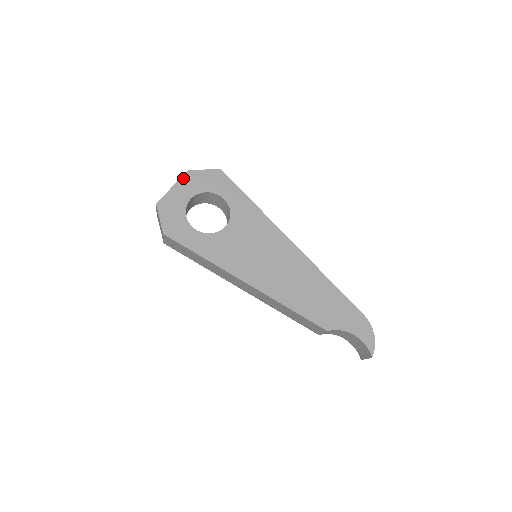
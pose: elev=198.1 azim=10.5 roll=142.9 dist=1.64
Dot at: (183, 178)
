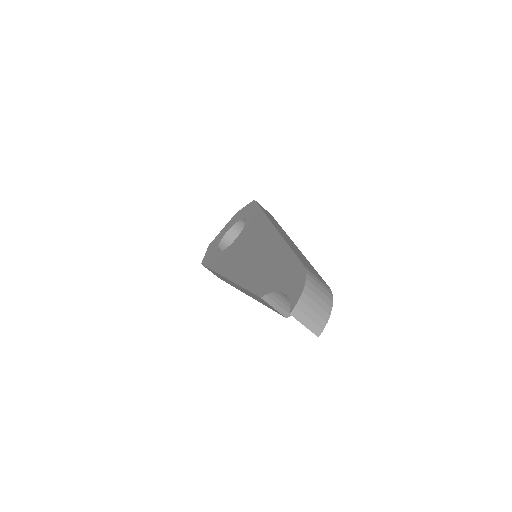
Dot at: (230, 220)
